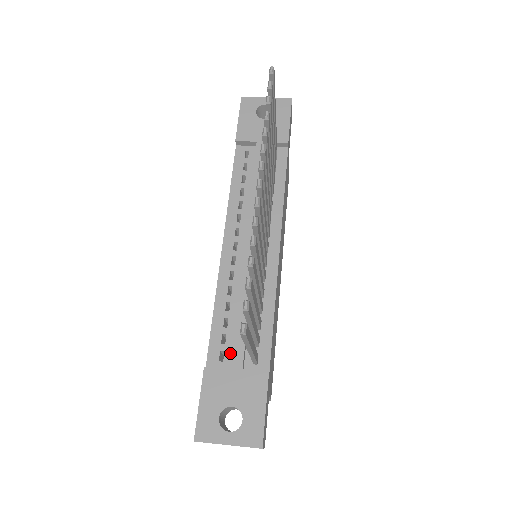
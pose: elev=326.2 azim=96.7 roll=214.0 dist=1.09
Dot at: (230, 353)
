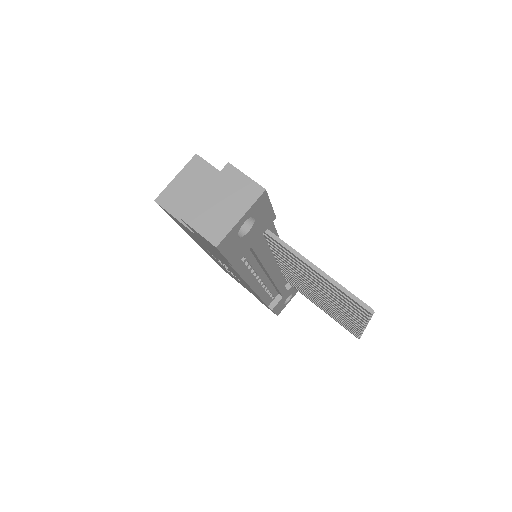
Dot at: (276, 293)
